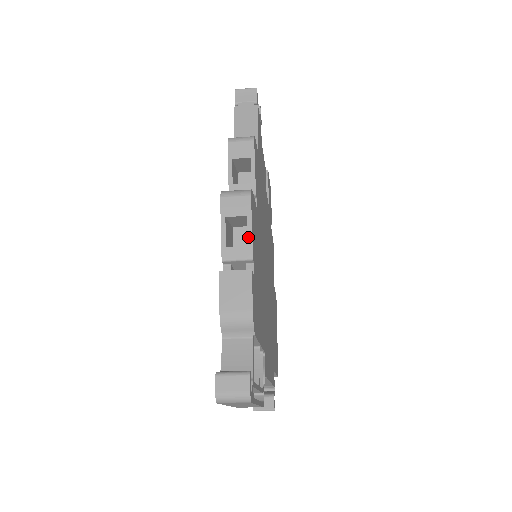
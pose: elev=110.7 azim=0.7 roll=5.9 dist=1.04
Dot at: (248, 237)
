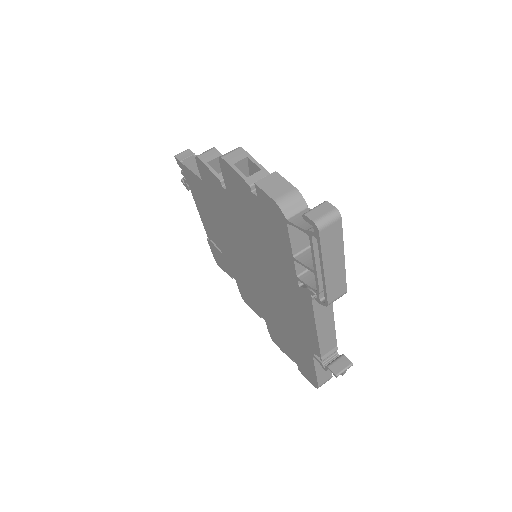
Dot at: (257, 166)
